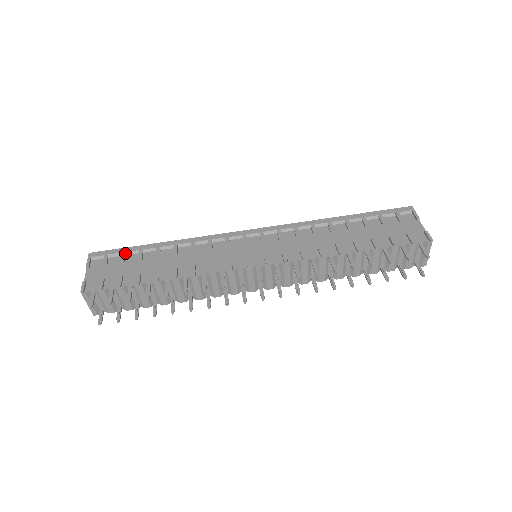
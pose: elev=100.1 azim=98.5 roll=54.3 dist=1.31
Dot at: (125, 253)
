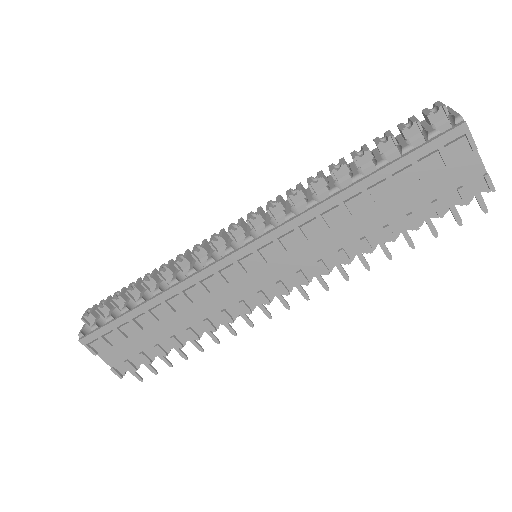
Dot at: (117, 329)
